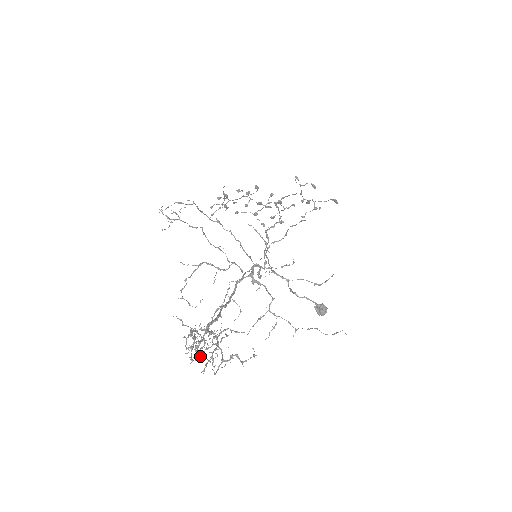
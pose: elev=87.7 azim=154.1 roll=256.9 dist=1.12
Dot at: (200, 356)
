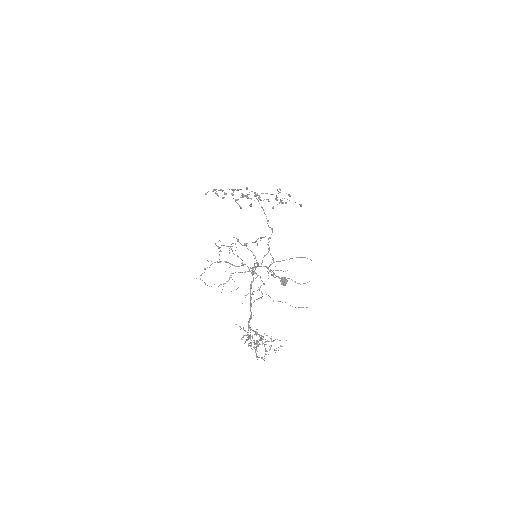
Dot at: occluded
